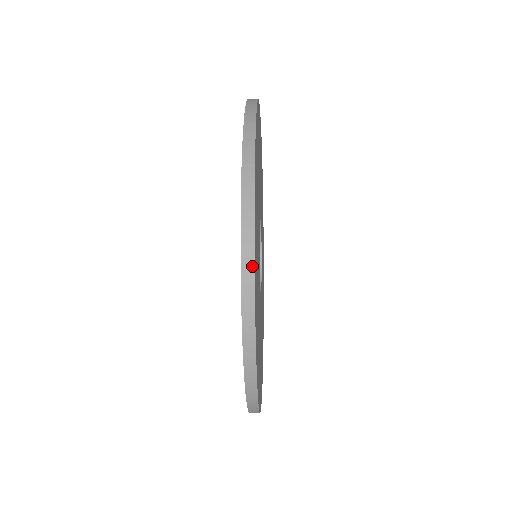
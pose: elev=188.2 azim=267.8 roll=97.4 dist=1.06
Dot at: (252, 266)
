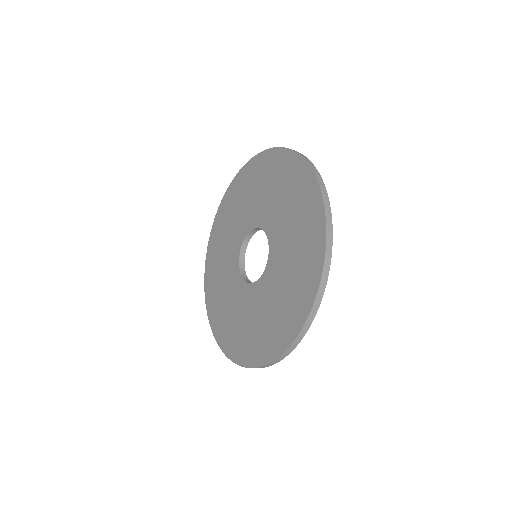
Dot at: (303, 336)
